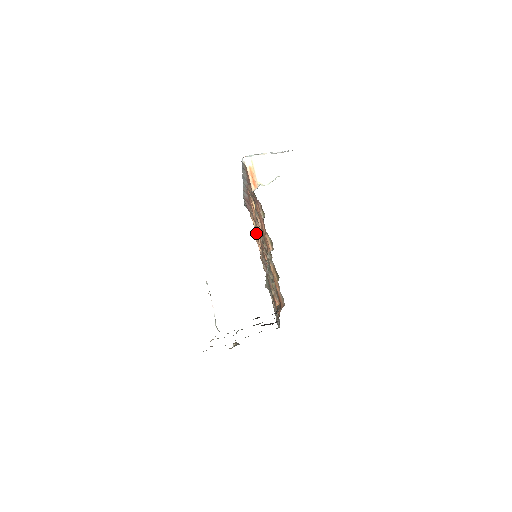
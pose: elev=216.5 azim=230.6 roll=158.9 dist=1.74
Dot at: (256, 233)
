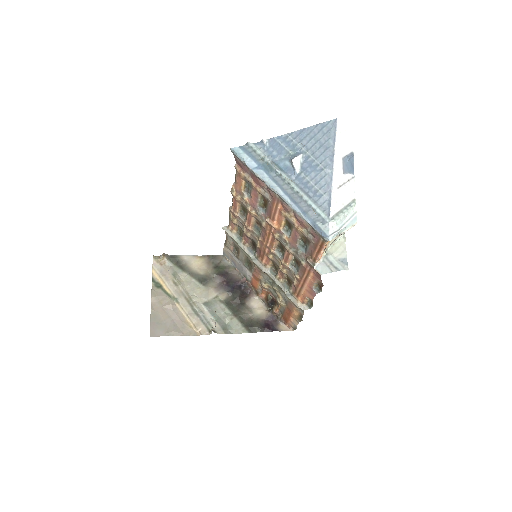
Dot at: (252, 214)
